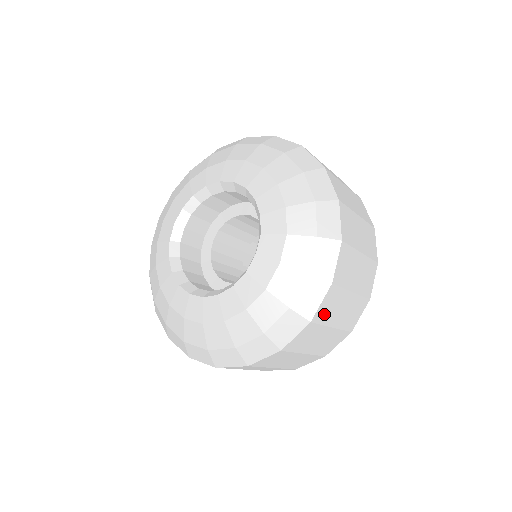
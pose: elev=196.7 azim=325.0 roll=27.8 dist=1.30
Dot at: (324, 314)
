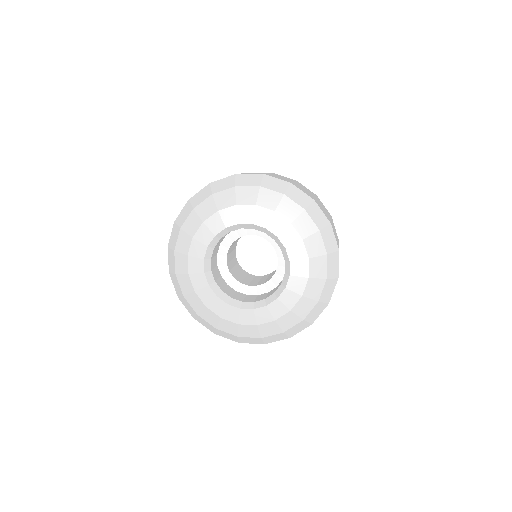
Dot at: occluded
